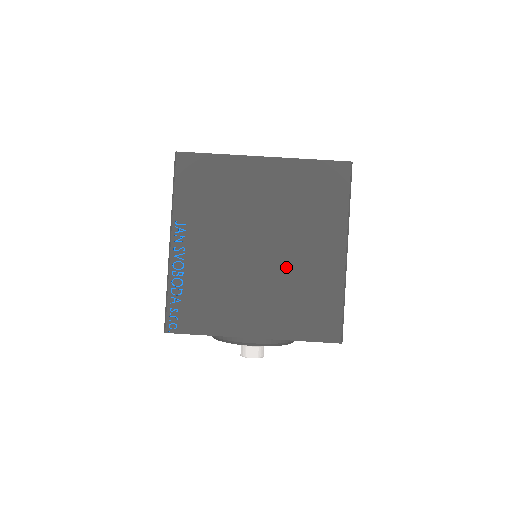
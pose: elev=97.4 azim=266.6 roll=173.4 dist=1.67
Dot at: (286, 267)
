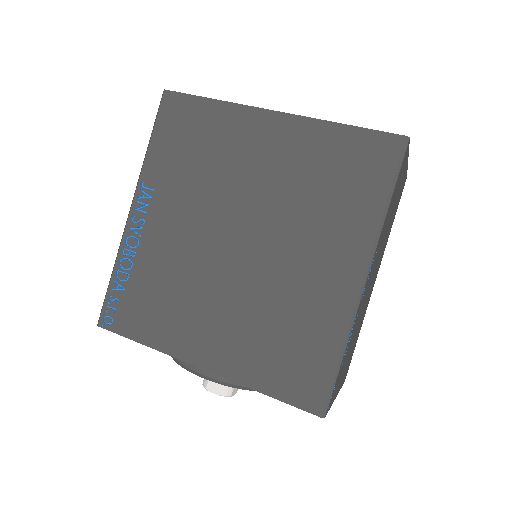
Dot at: (268, 279)
